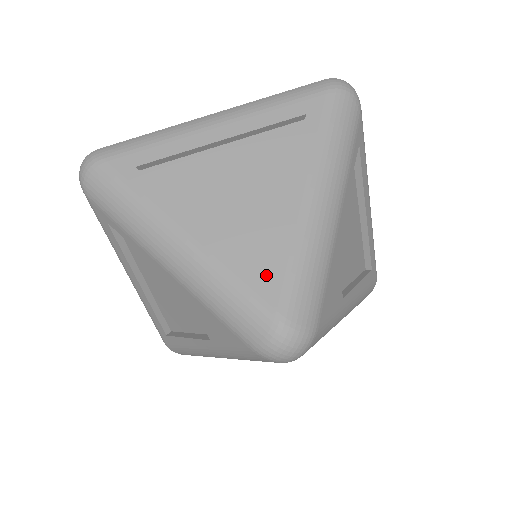
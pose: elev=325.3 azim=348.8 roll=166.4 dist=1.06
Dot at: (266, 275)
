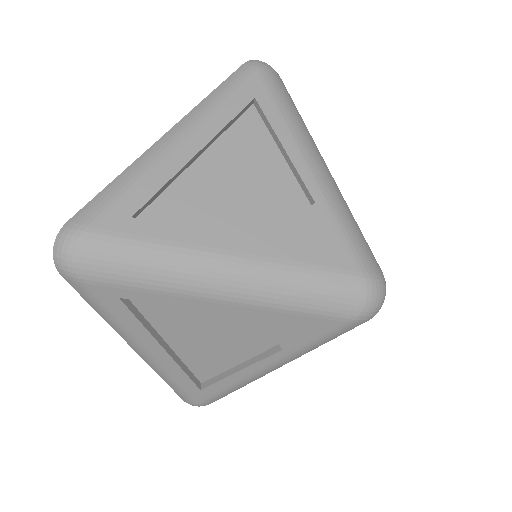
Dot at: (328, 248)
